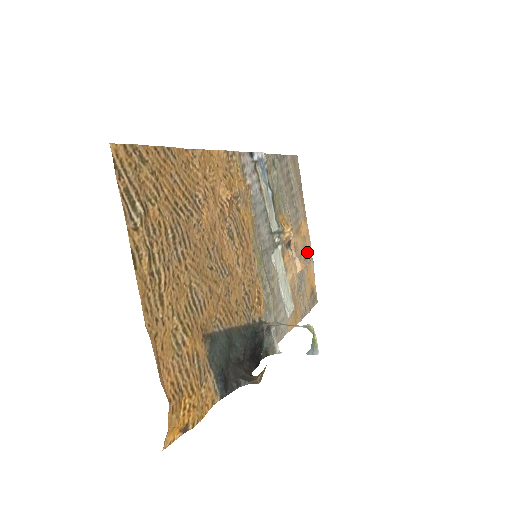
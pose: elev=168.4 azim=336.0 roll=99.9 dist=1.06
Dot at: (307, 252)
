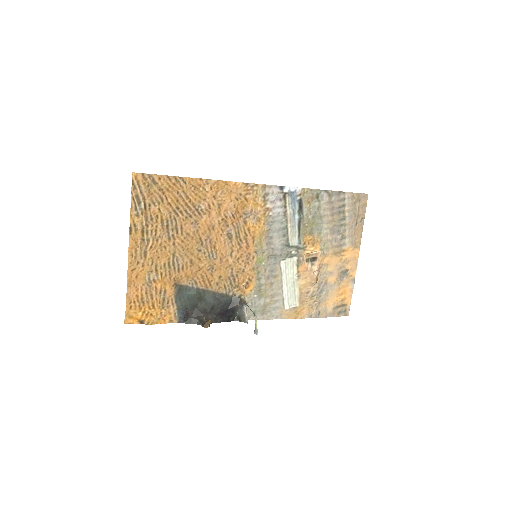
Dot at: (347, 273)
